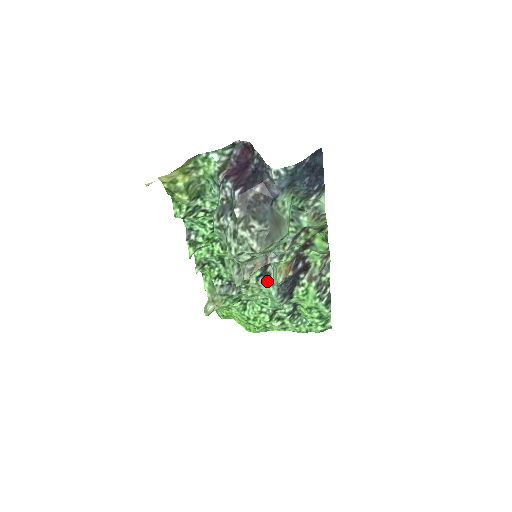
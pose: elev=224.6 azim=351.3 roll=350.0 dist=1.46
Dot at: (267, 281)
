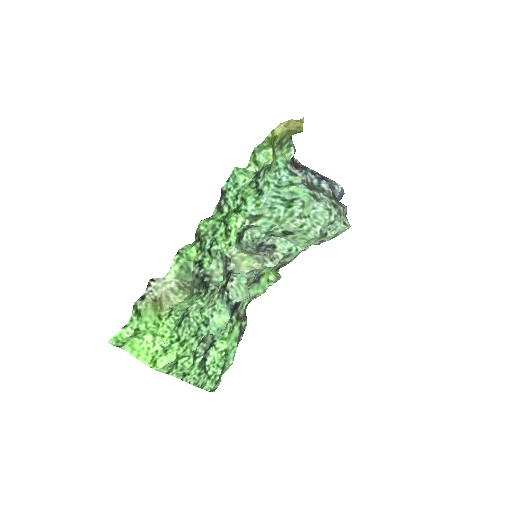
Dot at: (224, 296)
